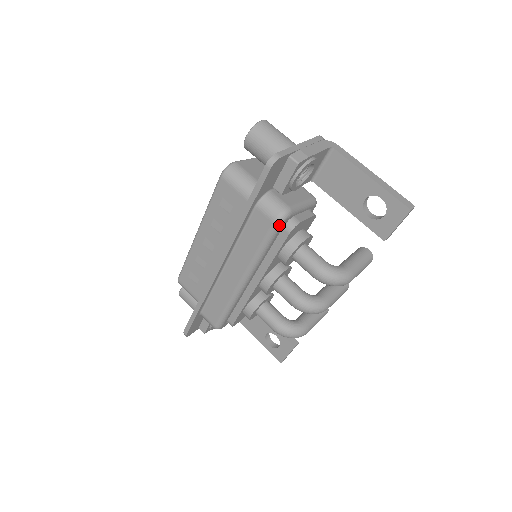
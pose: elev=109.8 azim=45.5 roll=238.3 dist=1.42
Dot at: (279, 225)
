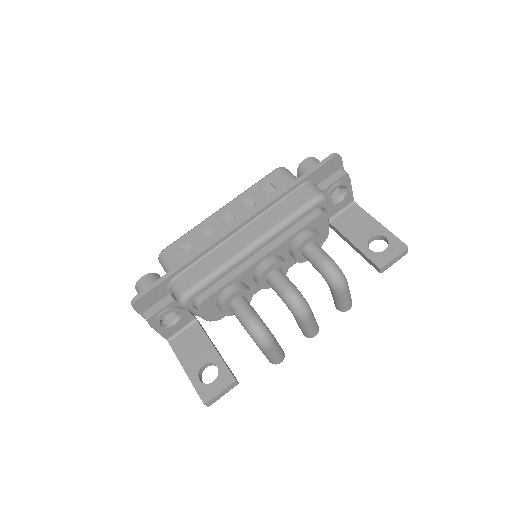
Dot at: (318, 200)
